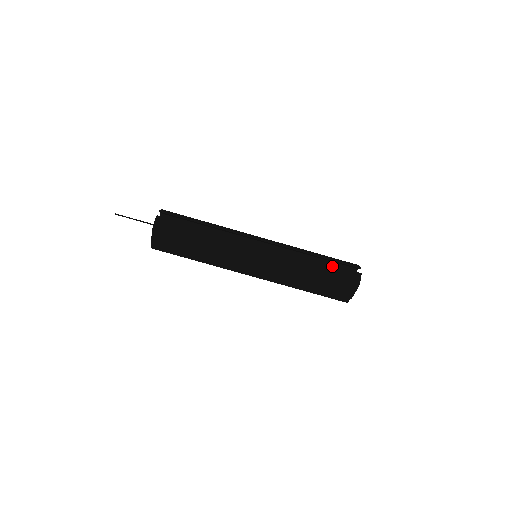
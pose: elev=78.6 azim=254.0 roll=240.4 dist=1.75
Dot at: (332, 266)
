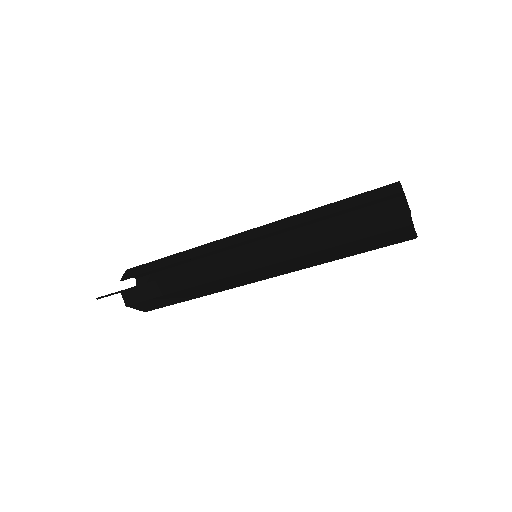
Dot at: (353, 223)
